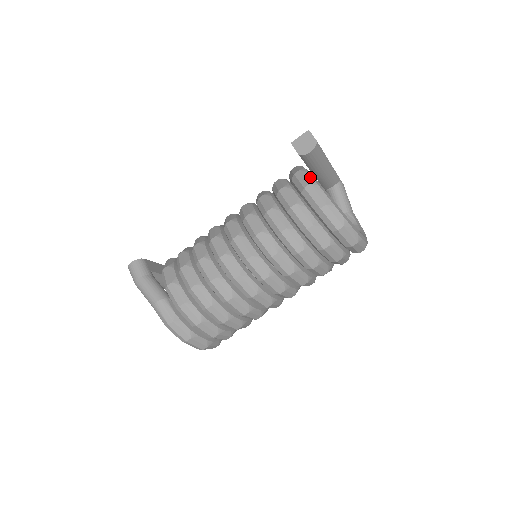
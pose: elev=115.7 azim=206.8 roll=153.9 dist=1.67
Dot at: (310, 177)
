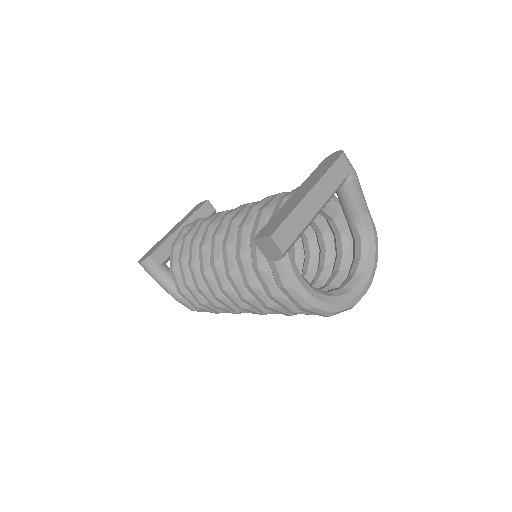
Dot at: (284, 274)
